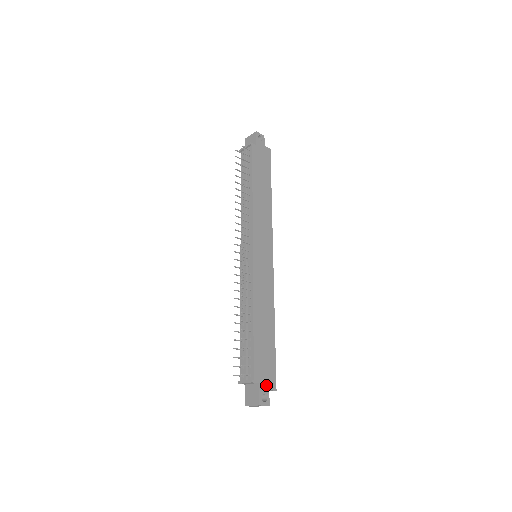
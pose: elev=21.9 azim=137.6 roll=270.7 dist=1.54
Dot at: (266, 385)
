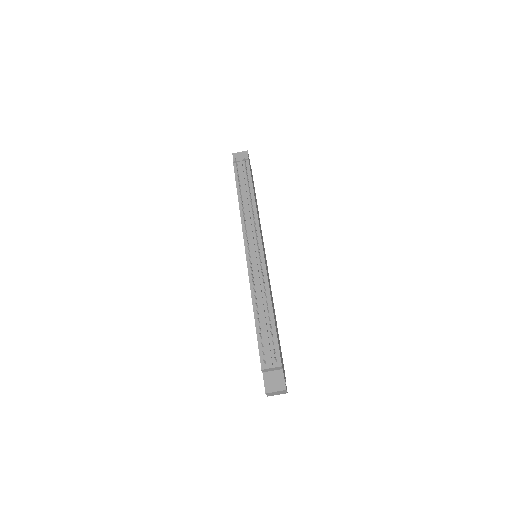
Dot at: (284, 373)
